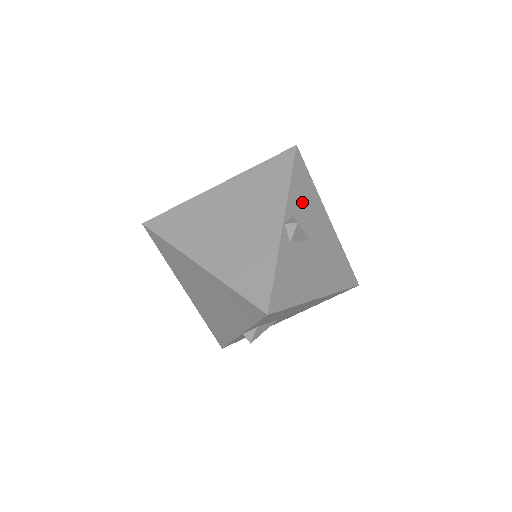
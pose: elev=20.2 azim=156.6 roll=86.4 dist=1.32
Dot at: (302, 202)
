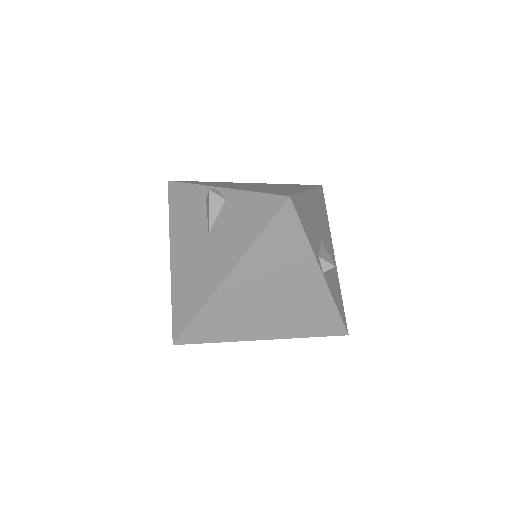
Dot at: (311, 229)
